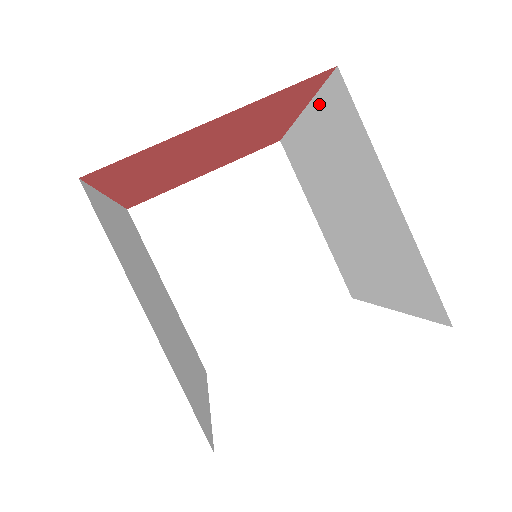
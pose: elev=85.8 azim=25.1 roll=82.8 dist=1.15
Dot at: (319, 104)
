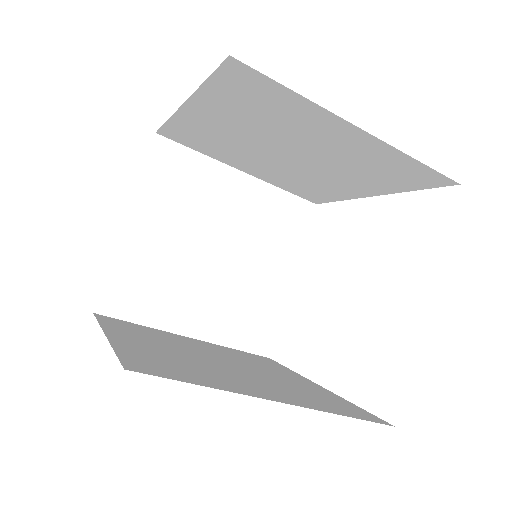
Dot at: (210, 91)
